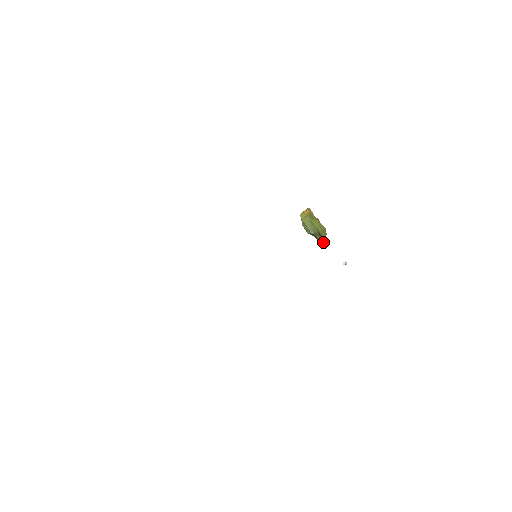
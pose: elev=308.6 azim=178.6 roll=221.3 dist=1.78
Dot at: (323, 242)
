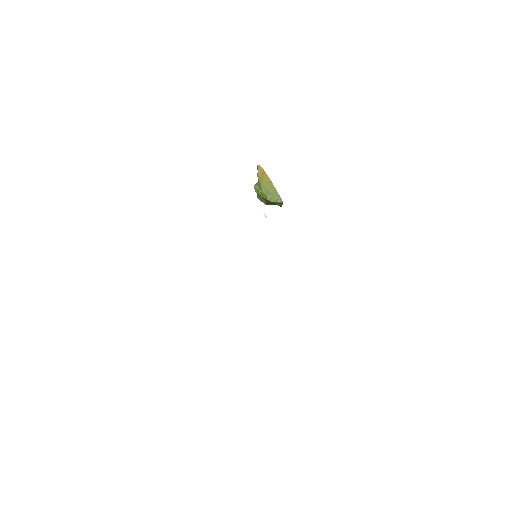
Dot at: (270, 204)
